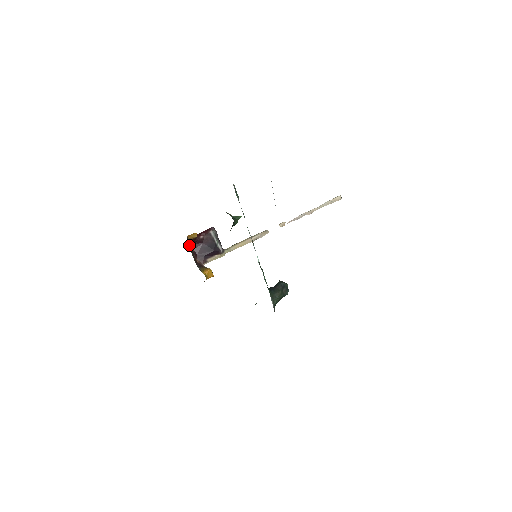
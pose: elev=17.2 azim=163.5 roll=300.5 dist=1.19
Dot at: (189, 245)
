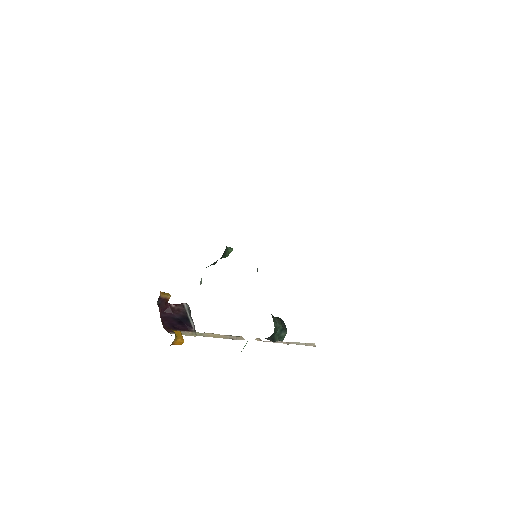
Dot at: (158, 306)
